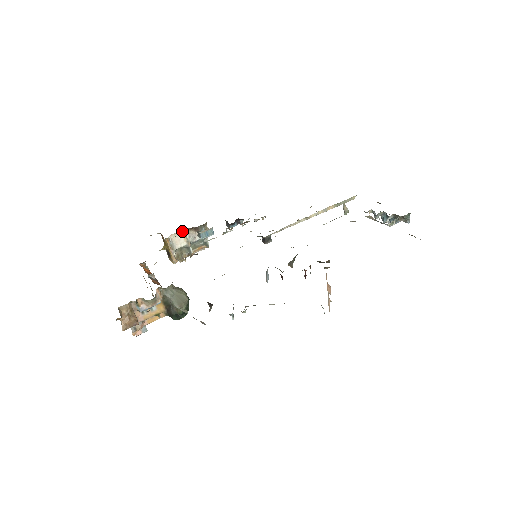
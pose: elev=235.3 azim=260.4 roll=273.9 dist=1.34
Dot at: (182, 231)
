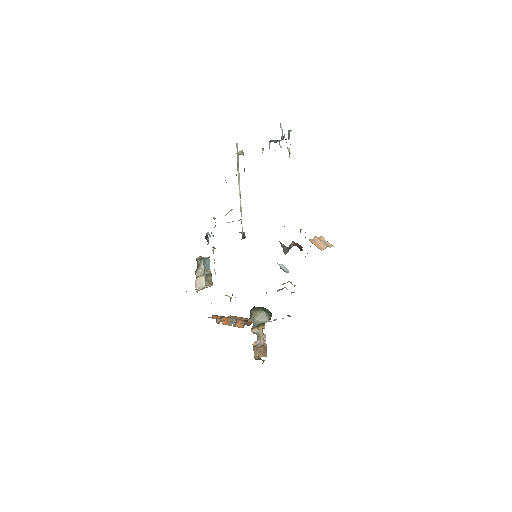
Dot at: occluded
